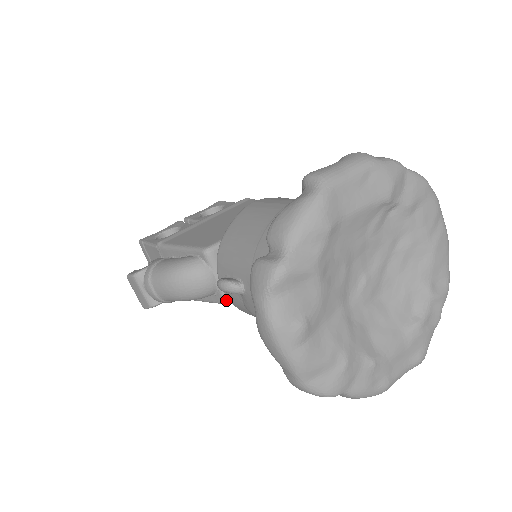
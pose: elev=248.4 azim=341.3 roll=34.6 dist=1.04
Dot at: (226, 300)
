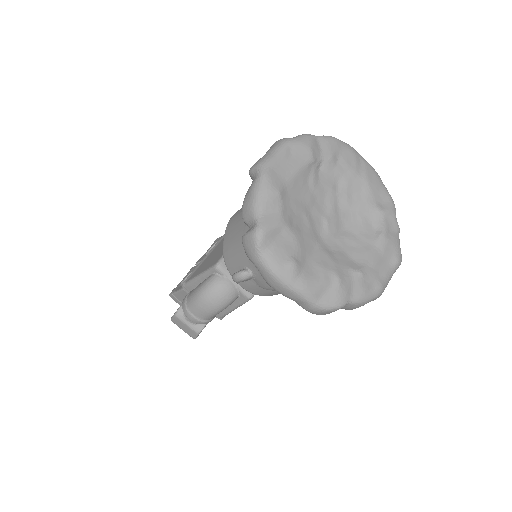
Dot at: (248, 296)
